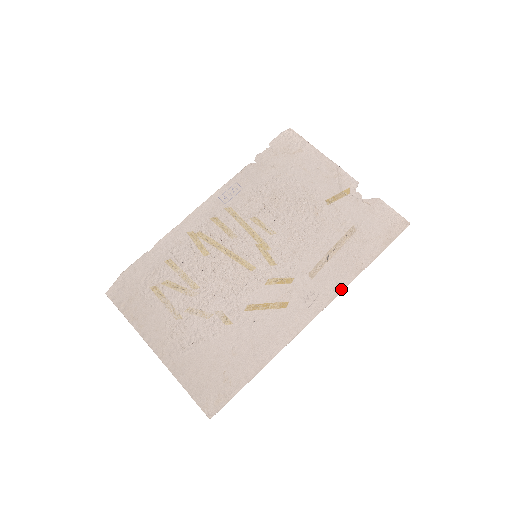
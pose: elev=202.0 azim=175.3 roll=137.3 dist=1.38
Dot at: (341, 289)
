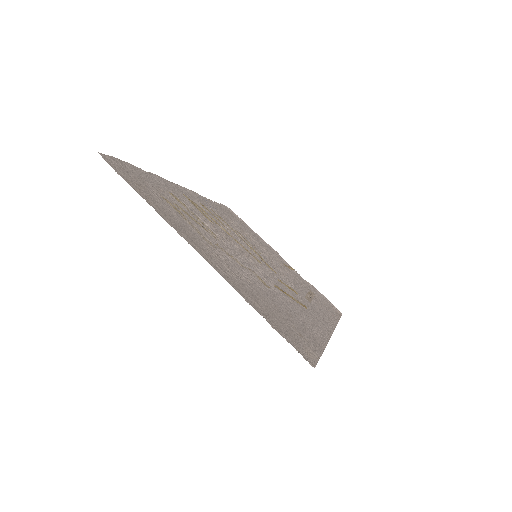
Dot at: (335, 323)
